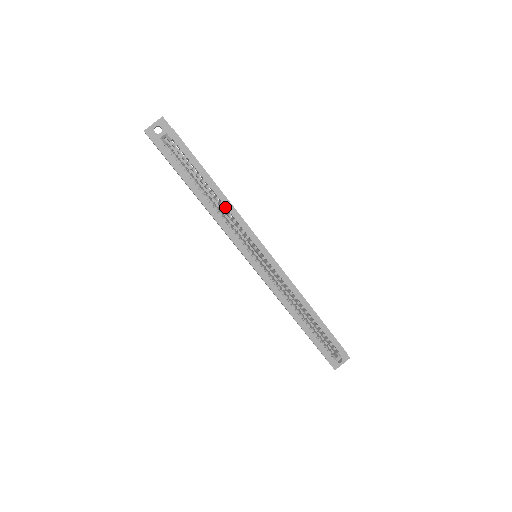
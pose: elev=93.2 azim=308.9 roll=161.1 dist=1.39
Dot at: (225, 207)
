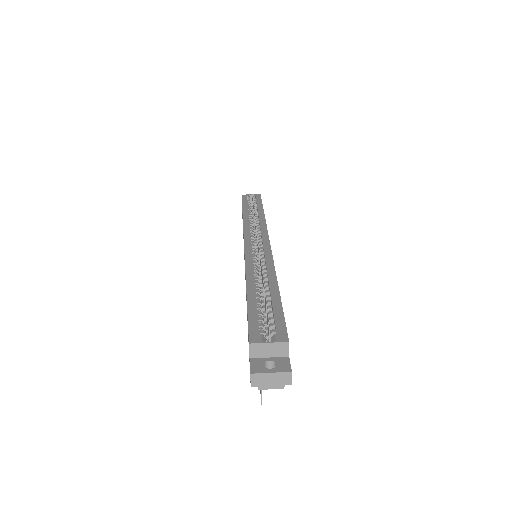
Dot at: occluded
